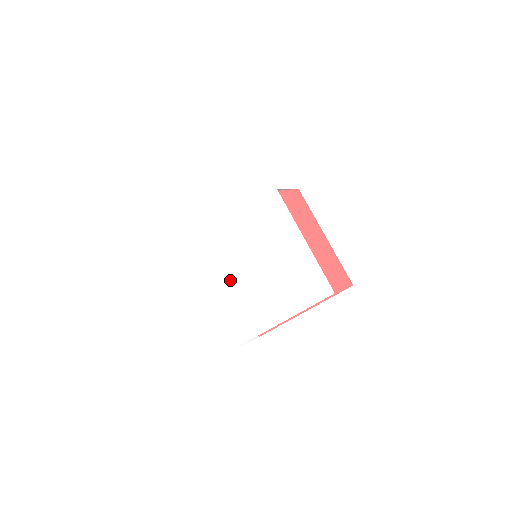
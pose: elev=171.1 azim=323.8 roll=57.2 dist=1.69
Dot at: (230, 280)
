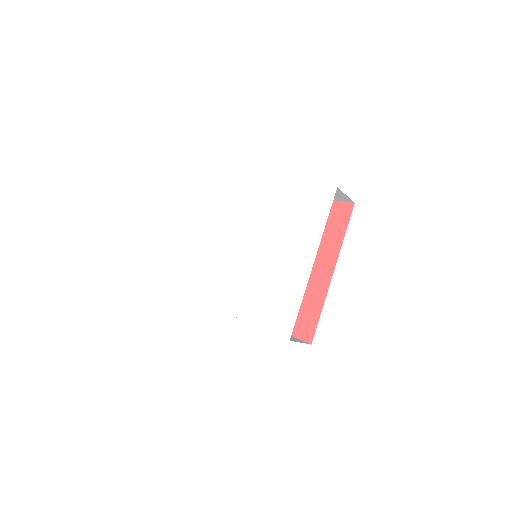
Dot at: (242, 284)
